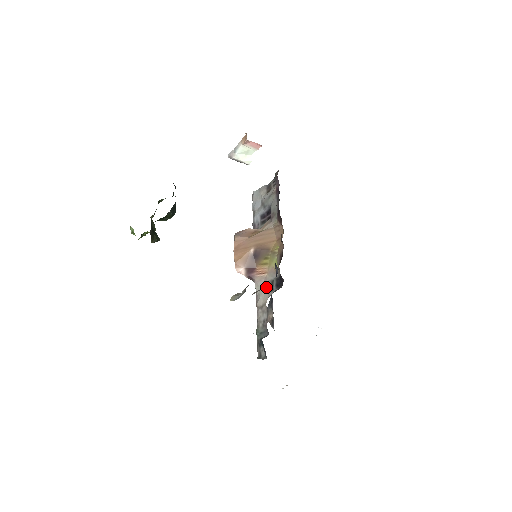
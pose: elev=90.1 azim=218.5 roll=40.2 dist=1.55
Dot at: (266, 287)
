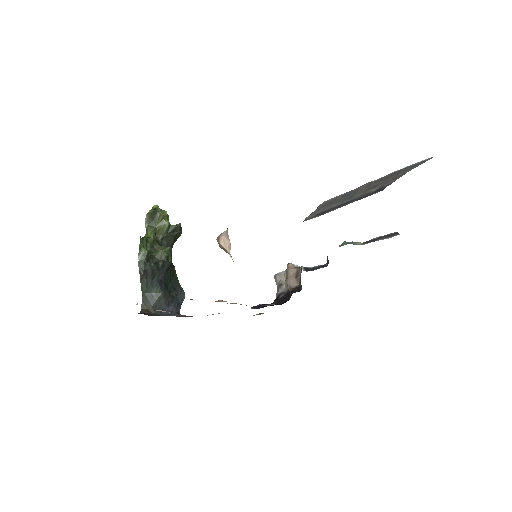
Dot at: occluded
